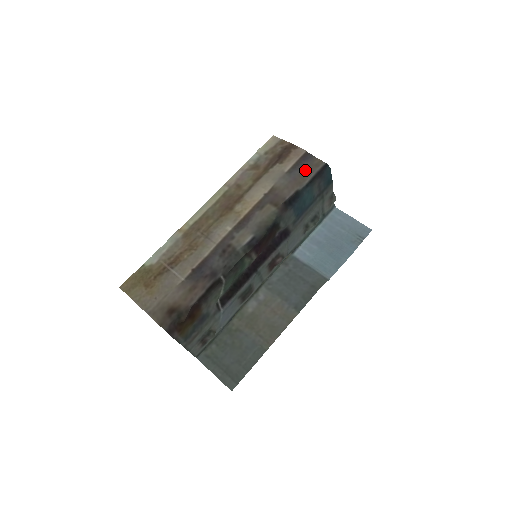
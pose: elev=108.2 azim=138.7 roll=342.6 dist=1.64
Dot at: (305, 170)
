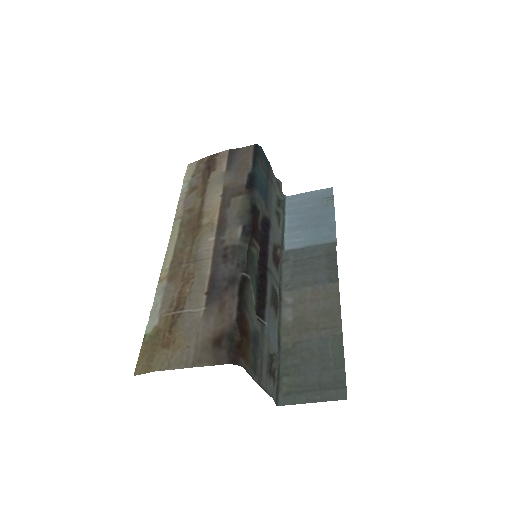
Dot at: (241, 159)
